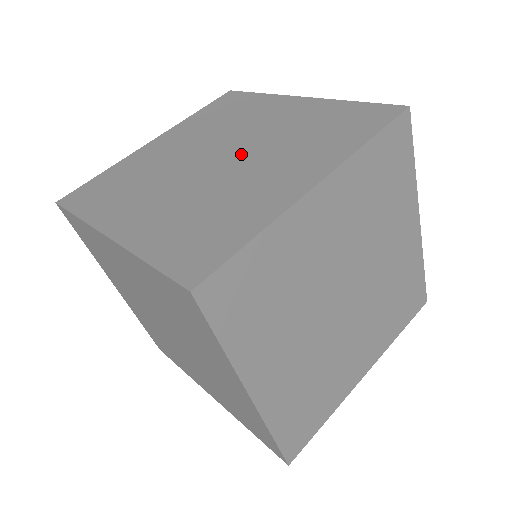
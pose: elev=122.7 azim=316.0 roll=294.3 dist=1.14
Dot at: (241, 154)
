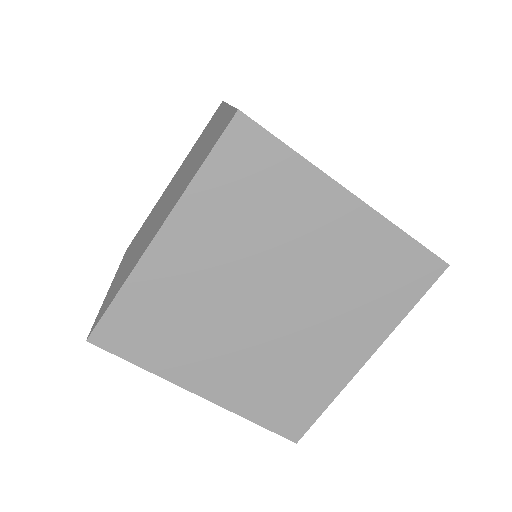
Dot at: (298, 302)
